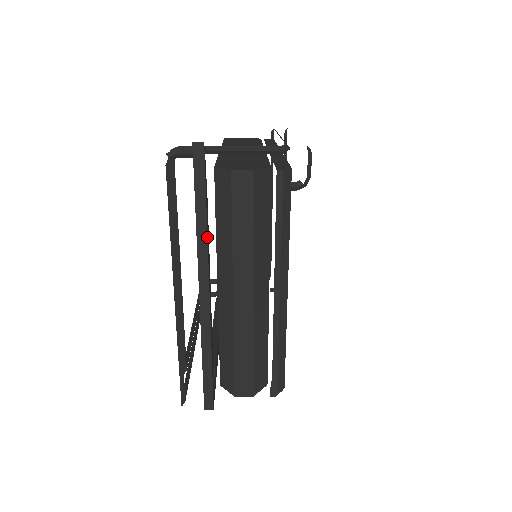
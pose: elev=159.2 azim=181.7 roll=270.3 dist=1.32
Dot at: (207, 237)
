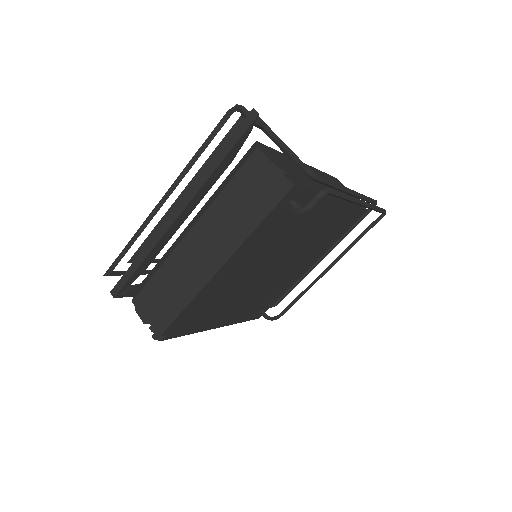
Dot at: (208, 178)
